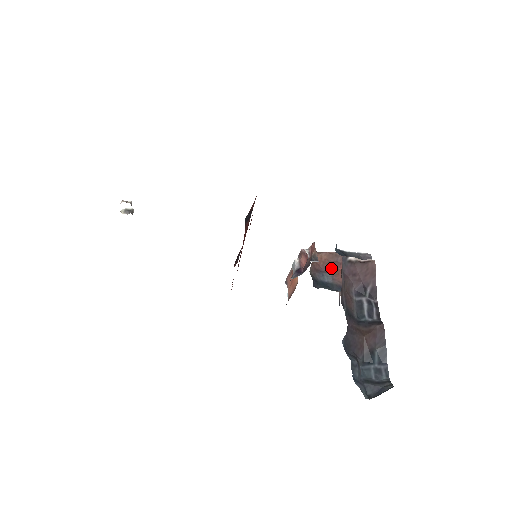
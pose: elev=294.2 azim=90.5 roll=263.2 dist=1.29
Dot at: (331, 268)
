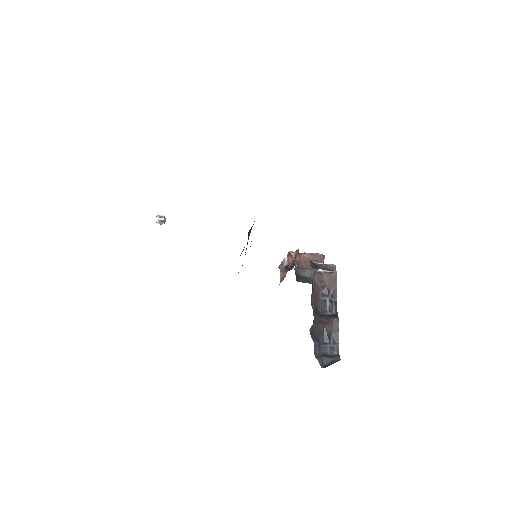
Dot at: occluded
